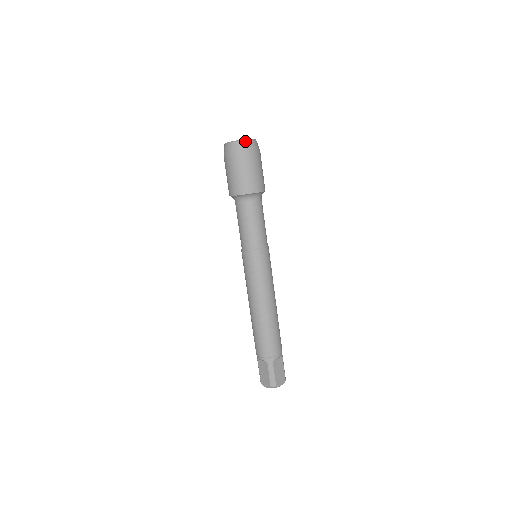
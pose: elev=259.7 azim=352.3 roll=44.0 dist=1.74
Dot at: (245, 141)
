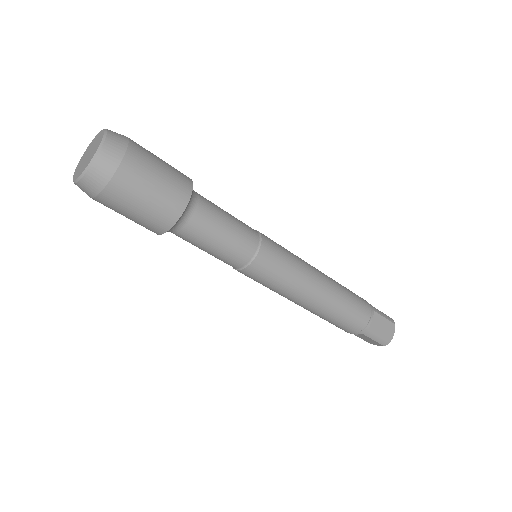
Dot at: (94, 164)
